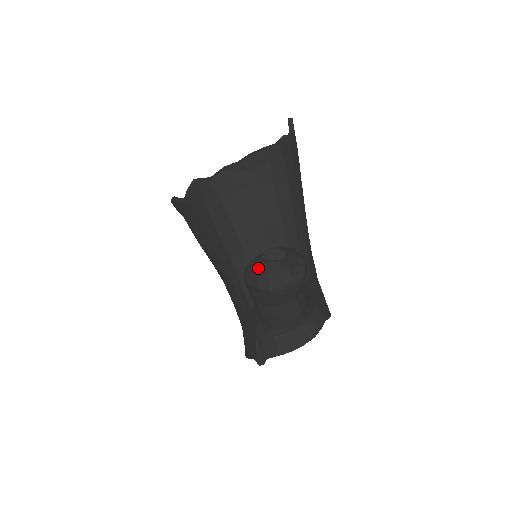
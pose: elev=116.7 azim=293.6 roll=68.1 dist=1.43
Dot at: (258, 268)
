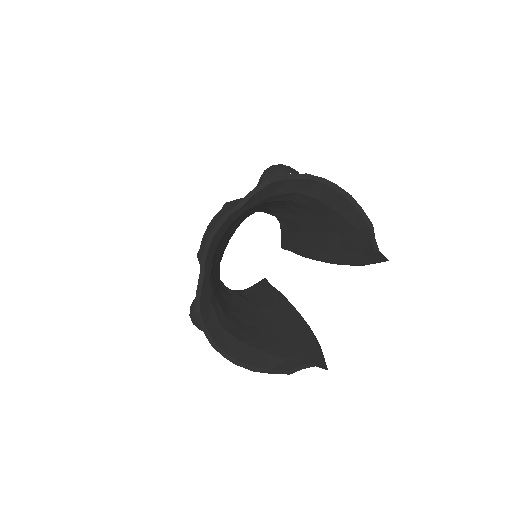
Dot at: (197, 321)
